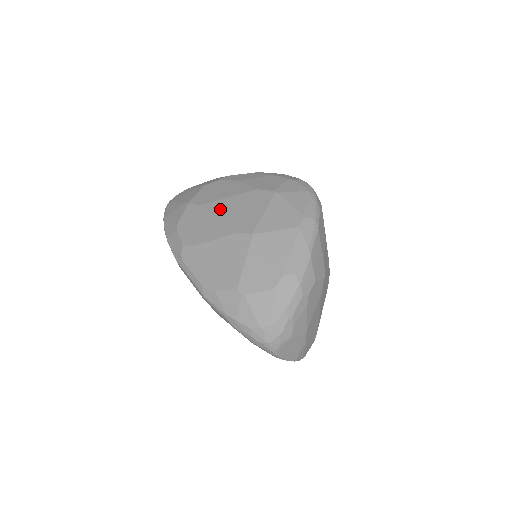
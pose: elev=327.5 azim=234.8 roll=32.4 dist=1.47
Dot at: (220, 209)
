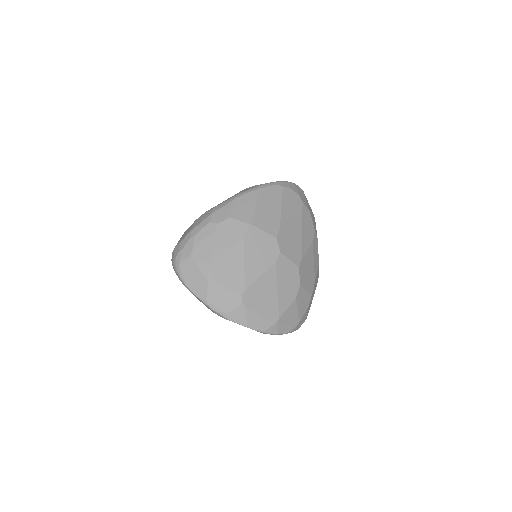
Dot at: occluded
